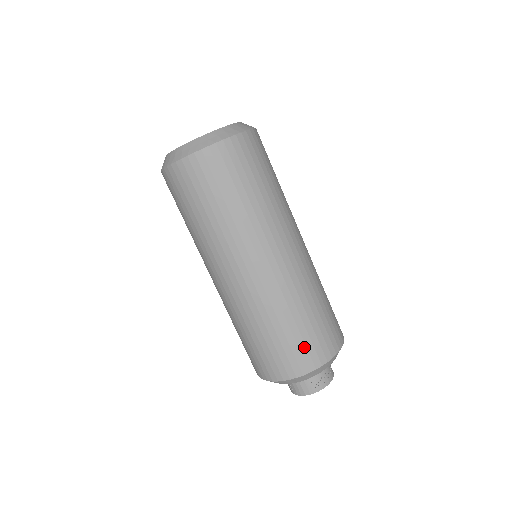
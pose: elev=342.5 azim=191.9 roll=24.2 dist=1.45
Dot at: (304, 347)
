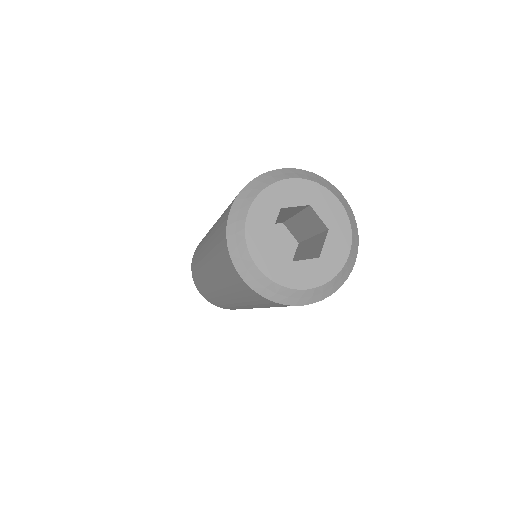
Dot at: occluded
